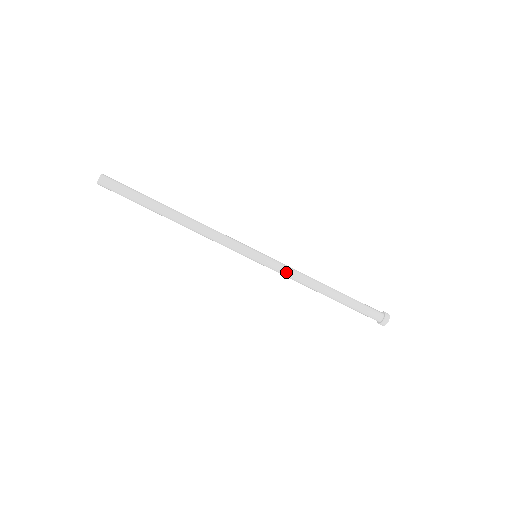
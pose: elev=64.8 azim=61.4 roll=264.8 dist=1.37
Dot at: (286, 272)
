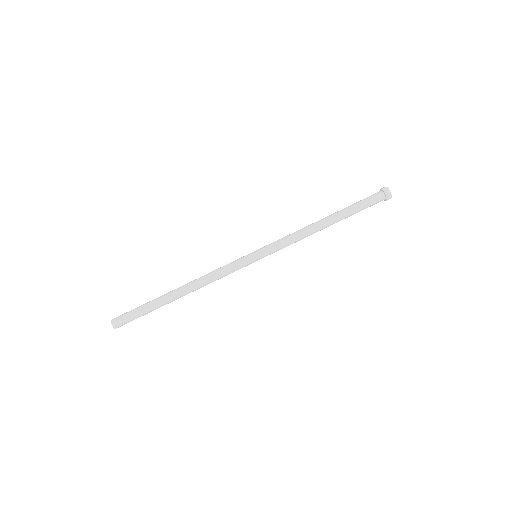
Dot at: (284, 239)
